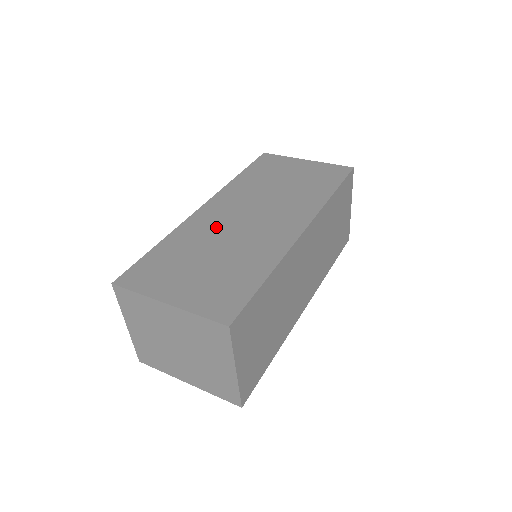
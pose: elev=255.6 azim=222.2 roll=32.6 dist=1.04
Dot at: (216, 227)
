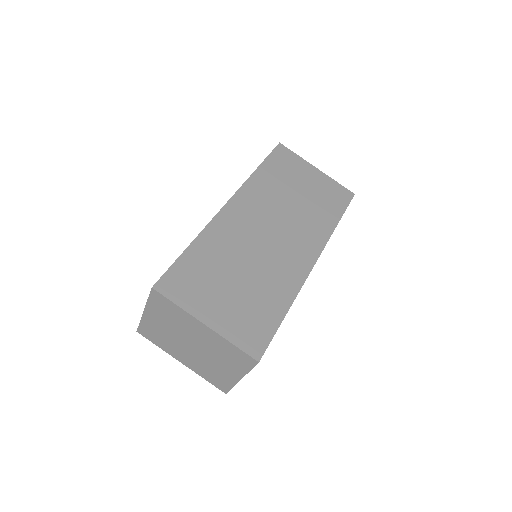
Dot at: (241, 238)
